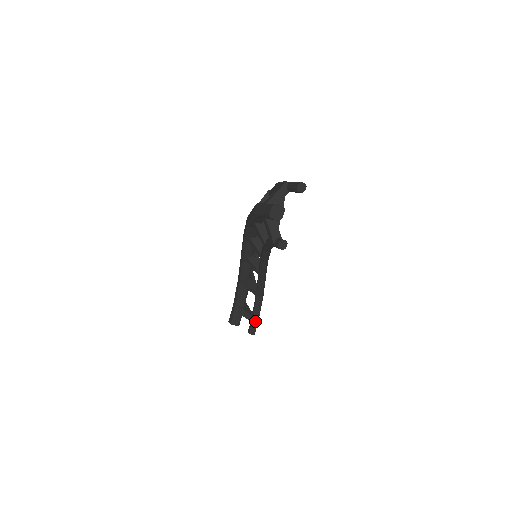
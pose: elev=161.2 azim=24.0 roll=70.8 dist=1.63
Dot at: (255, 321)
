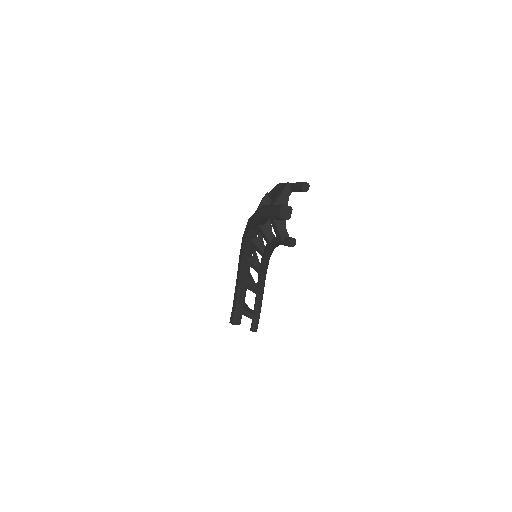
Dot at: (257, 319)
